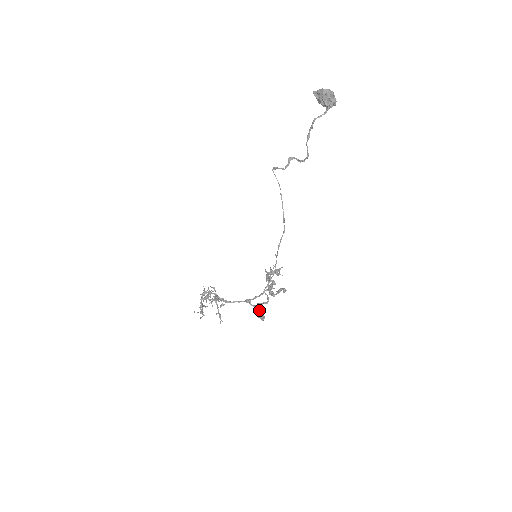
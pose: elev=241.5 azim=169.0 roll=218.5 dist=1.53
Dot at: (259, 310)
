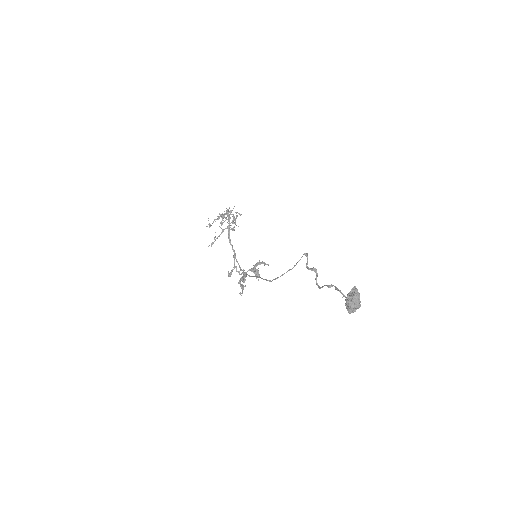
Dot at: (232, 270)
